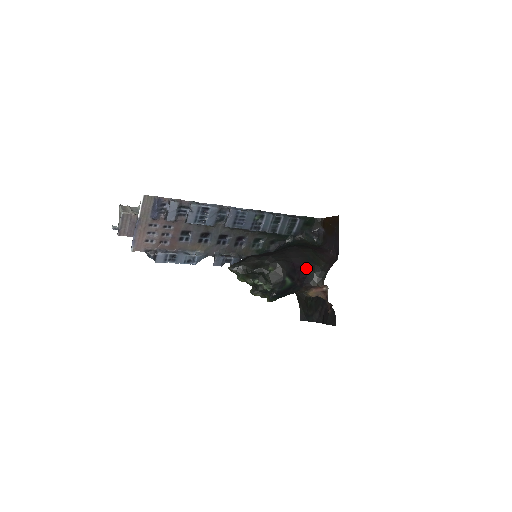
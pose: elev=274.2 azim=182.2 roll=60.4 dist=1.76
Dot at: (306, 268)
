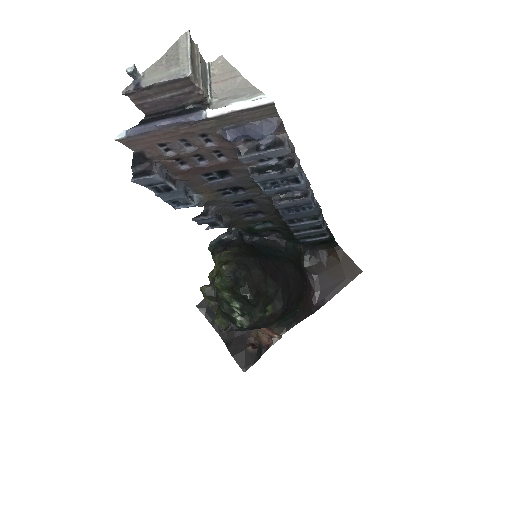
Dot at: (287, 310)
